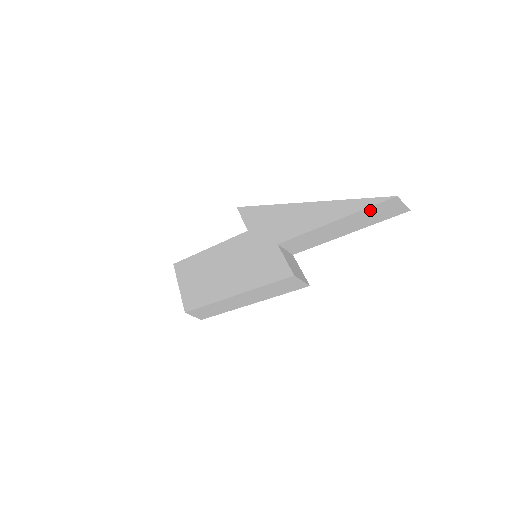
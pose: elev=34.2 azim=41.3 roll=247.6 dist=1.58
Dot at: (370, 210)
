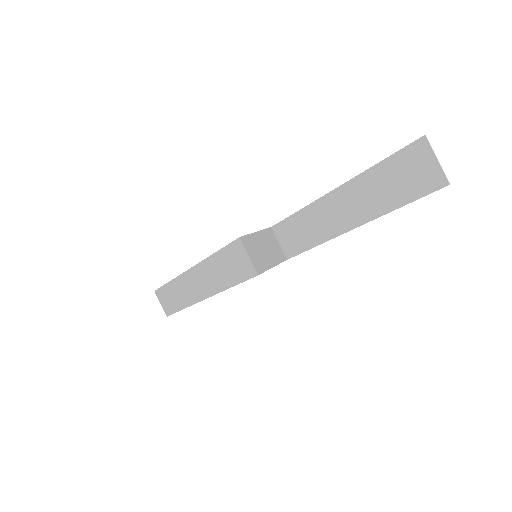
Dot at: (384, 169)
